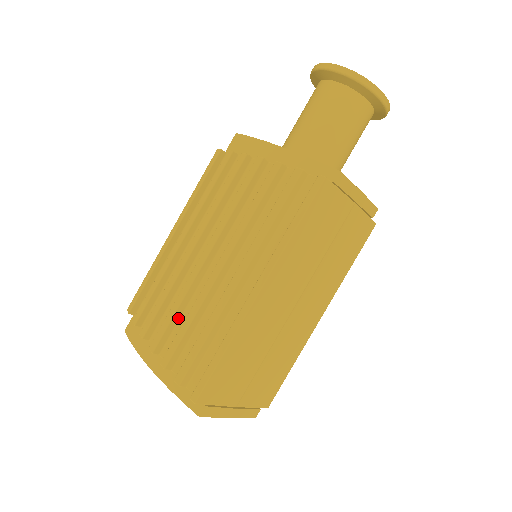
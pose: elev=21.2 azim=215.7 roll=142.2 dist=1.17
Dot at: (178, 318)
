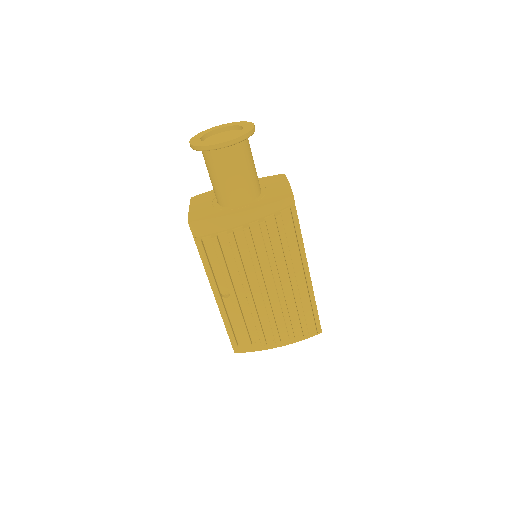
Dot at: (275, 321)
